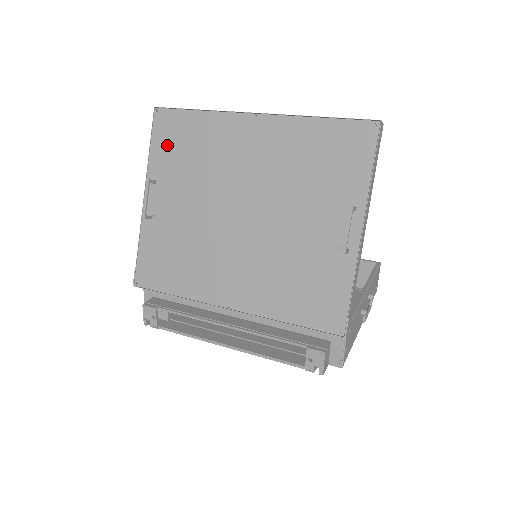
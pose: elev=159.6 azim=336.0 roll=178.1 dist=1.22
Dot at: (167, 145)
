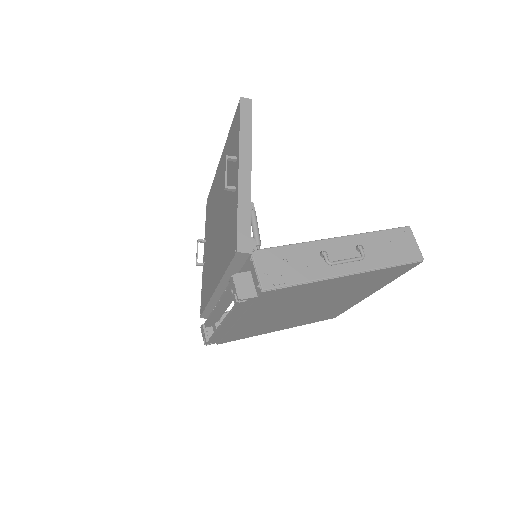
Dot at: occluded
